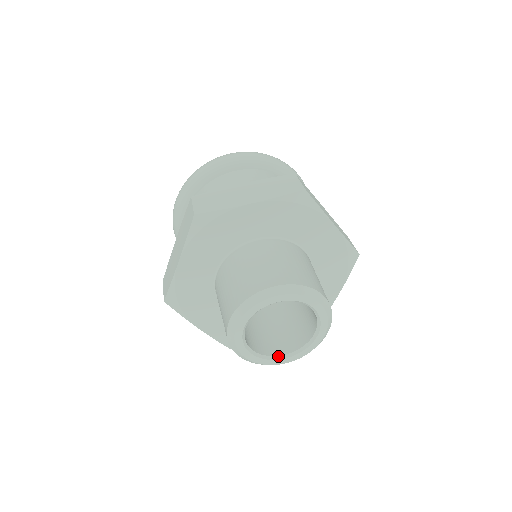
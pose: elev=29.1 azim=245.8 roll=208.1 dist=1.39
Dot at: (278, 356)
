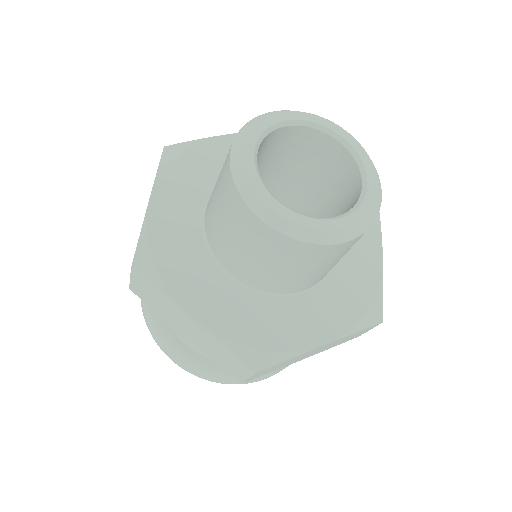
Dot at: (326, 218)
